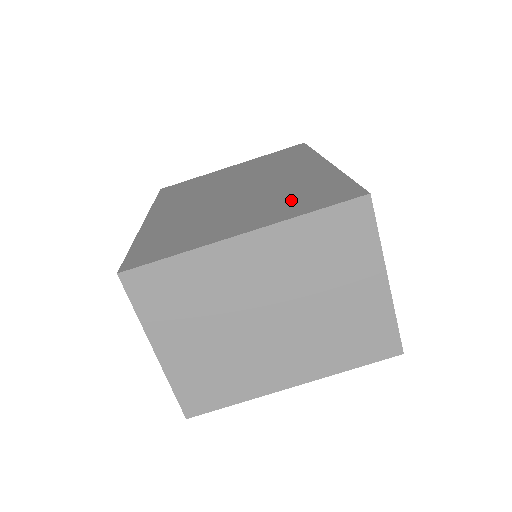
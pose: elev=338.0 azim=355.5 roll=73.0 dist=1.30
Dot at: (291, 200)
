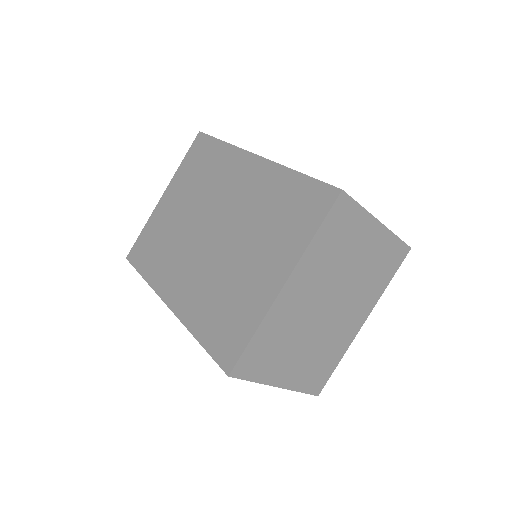
Dot at: (281, 225)
